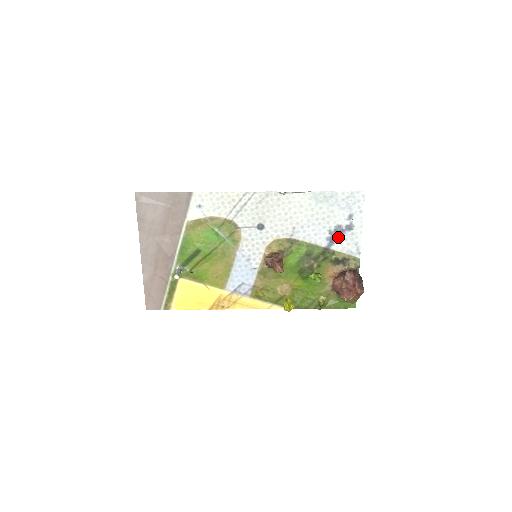
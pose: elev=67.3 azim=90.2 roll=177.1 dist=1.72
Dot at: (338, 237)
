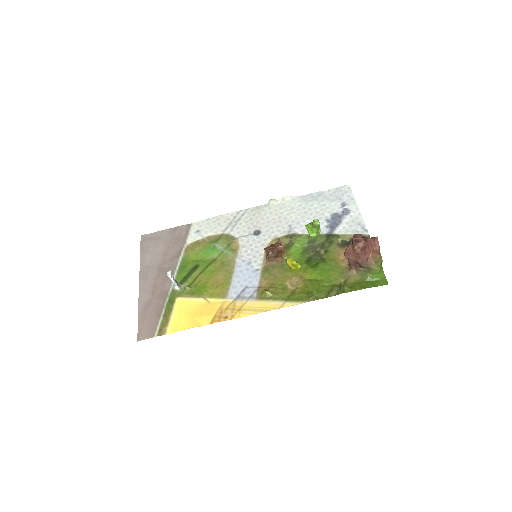
Dot at: (337, 223)
